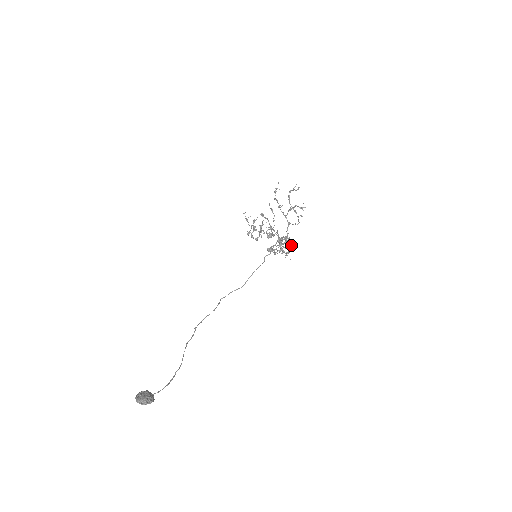
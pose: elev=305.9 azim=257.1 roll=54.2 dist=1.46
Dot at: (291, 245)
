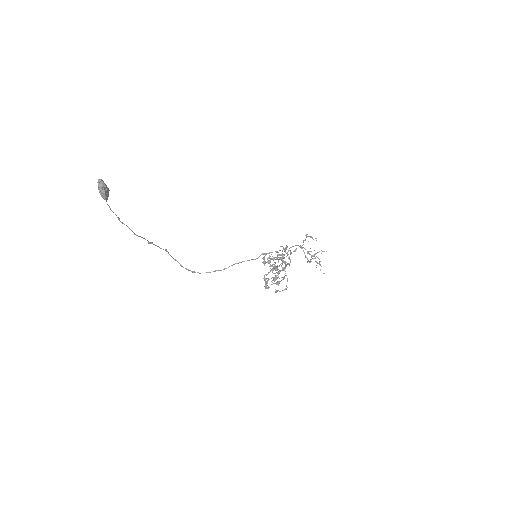
Dot at: occluded
